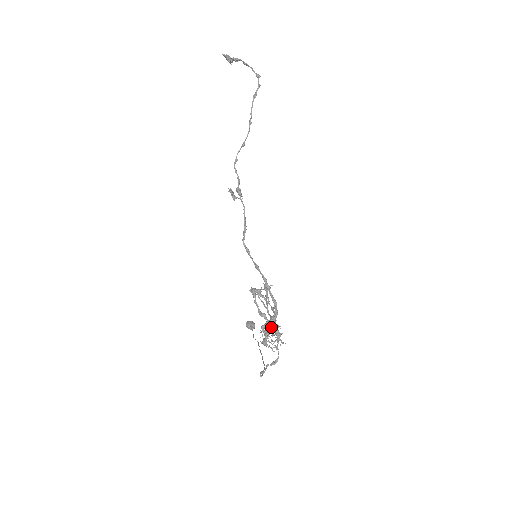
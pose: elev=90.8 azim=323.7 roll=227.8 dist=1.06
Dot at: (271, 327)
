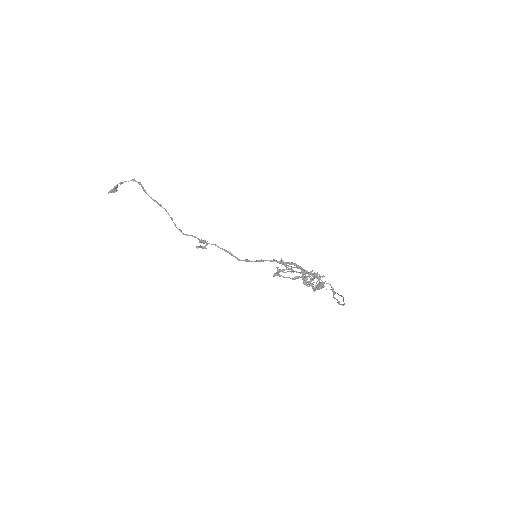
Dot at: (306, 278)
